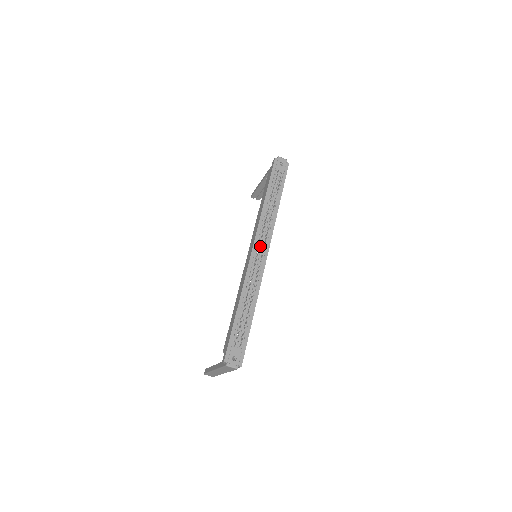
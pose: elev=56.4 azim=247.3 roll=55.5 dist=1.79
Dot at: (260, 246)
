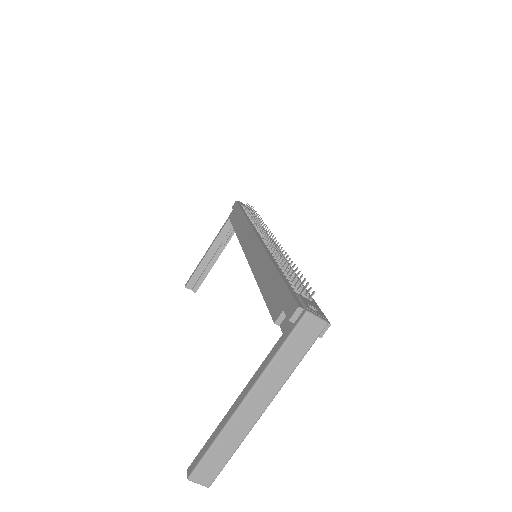
Dot at: occluded
